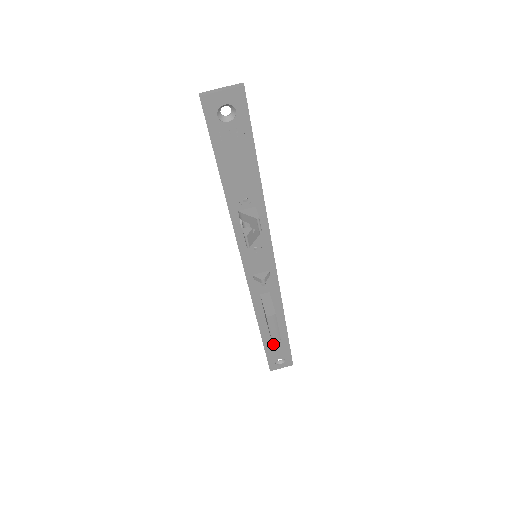
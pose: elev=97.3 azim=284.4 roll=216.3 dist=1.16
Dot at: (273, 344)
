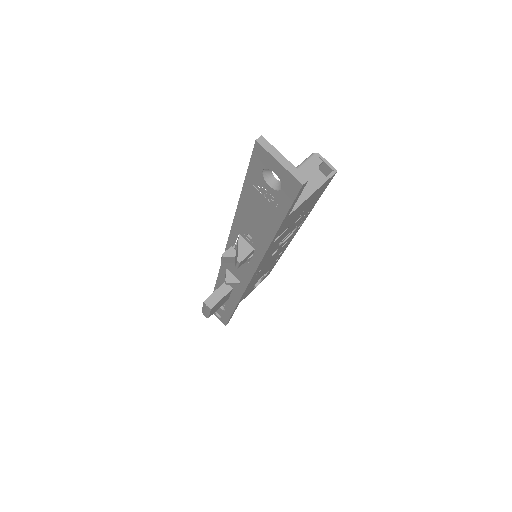
Dot at: occluded
